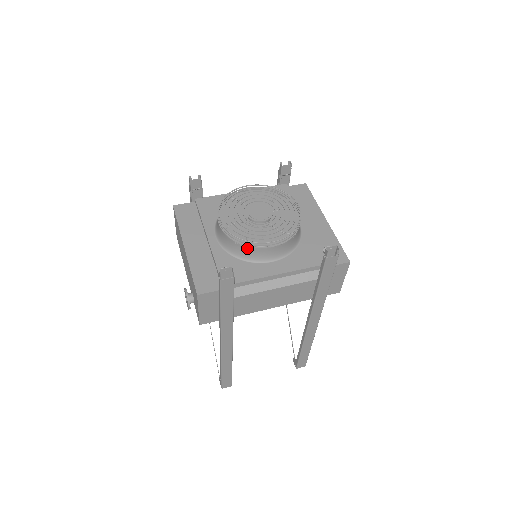
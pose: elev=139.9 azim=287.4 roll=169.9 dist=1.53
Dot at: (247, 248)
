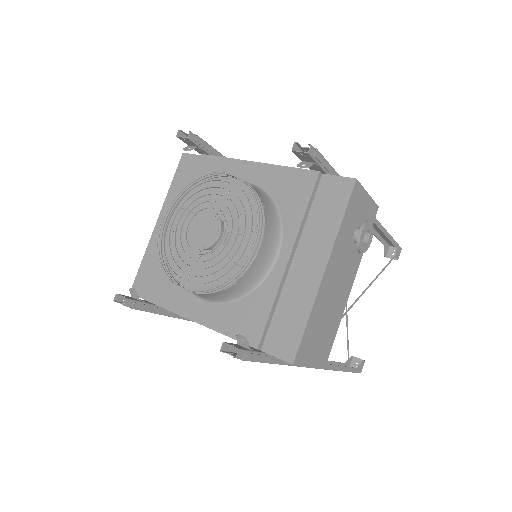
Dot at: occluded
